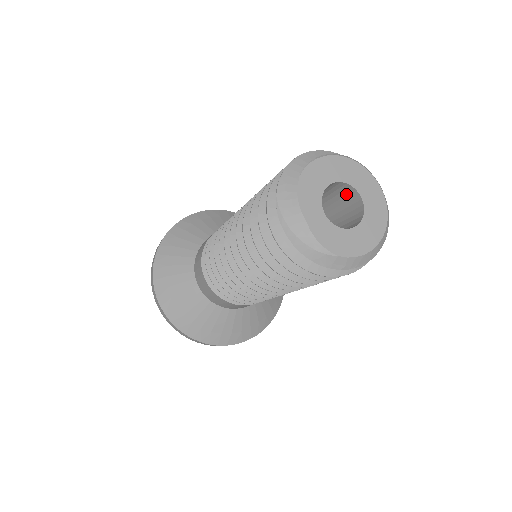
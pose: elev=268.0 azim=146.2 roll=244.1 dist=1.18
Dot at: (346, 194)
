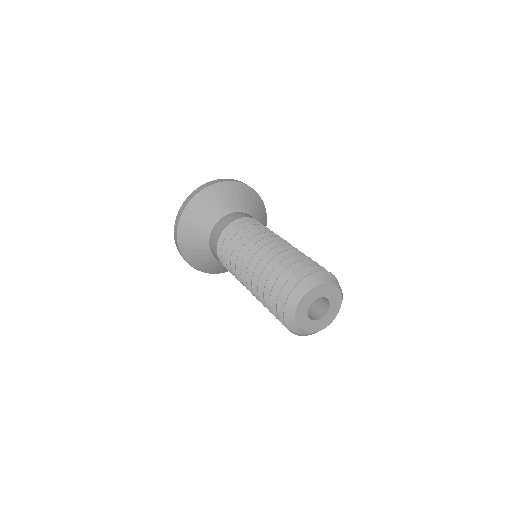
Dot at: occluded
